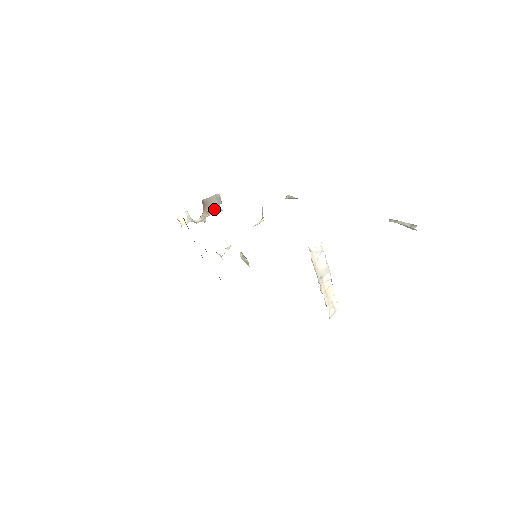
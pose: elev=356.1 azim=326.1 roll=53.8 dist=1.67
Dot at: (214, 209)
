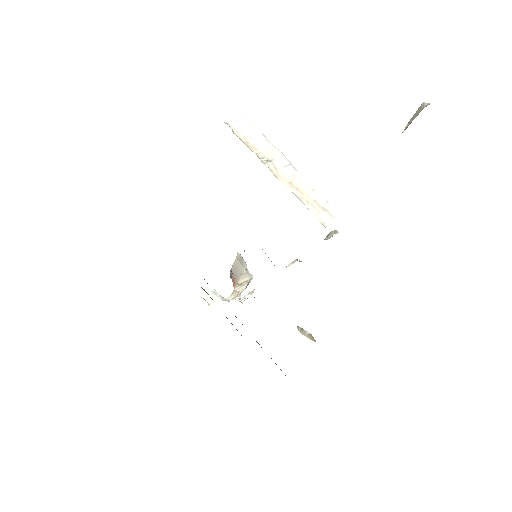
Dot at: (244, 278)
